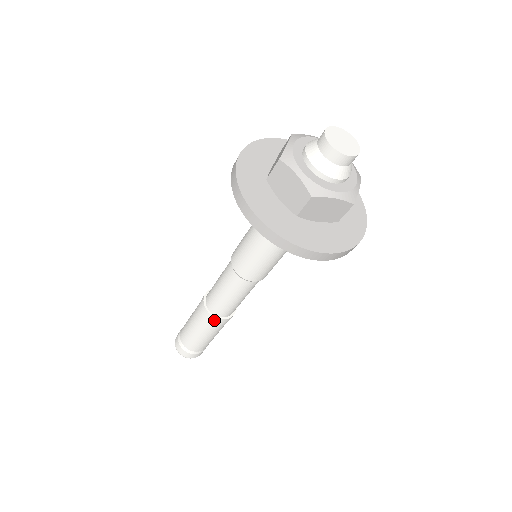
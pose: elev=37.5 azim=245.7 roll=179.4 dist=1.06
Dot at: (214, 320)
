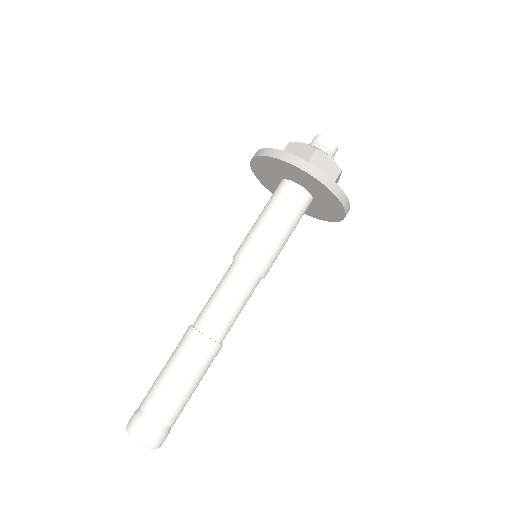
Dot at: (202, 341)
